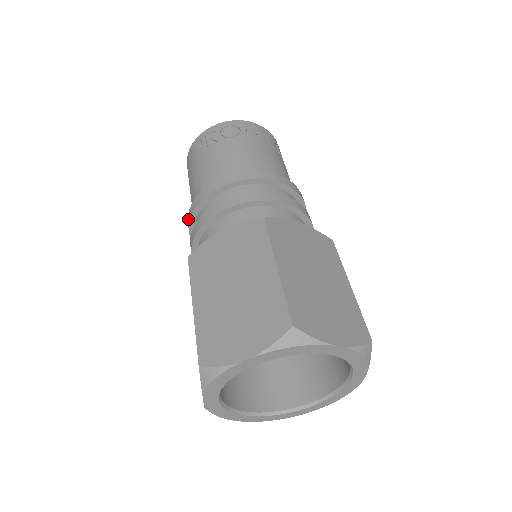
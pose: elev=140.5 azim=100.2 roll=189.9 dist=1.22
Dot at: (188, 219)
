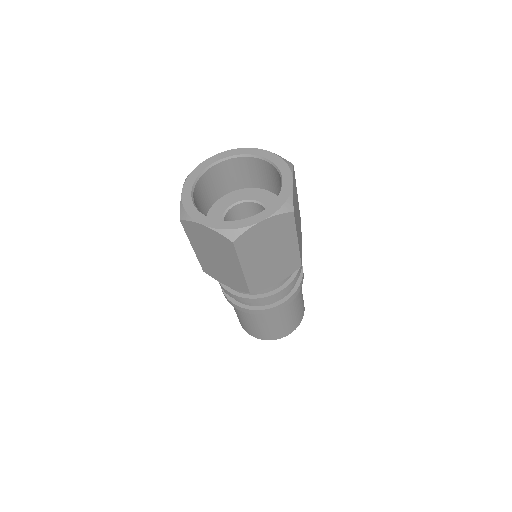
Dot at: occluded
